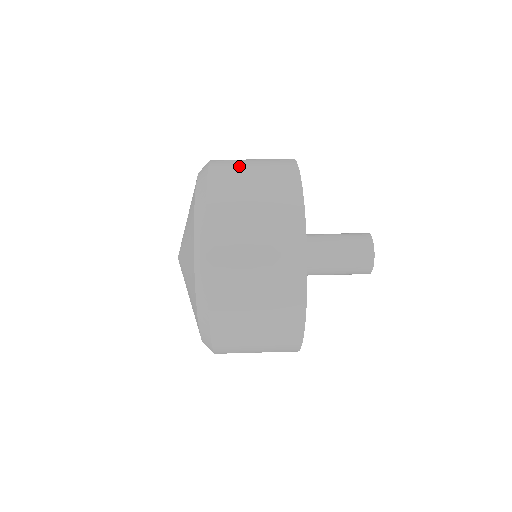
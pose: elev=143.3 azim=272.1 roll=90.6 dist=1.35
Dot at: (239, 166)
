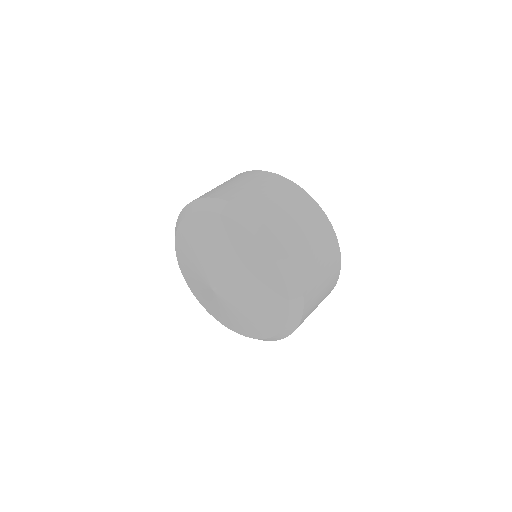
Dot at: occluded
